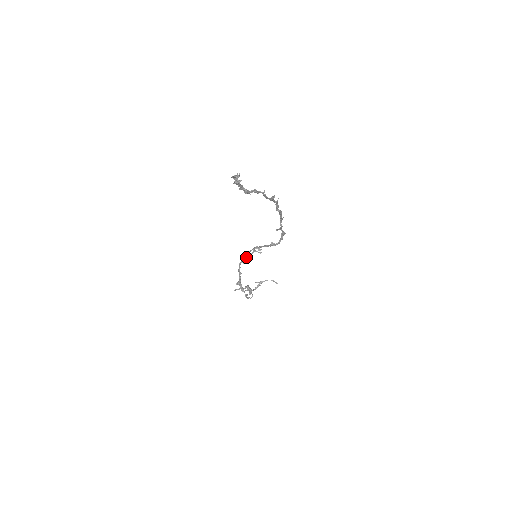
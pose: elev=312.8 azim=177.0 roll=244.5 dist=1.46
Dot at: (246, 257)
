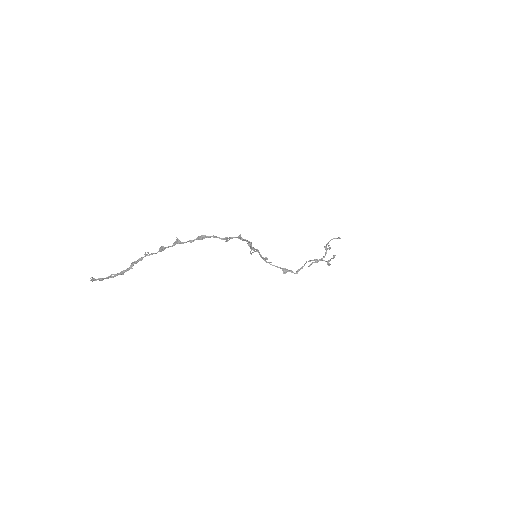
Dot at: (260, 256)
